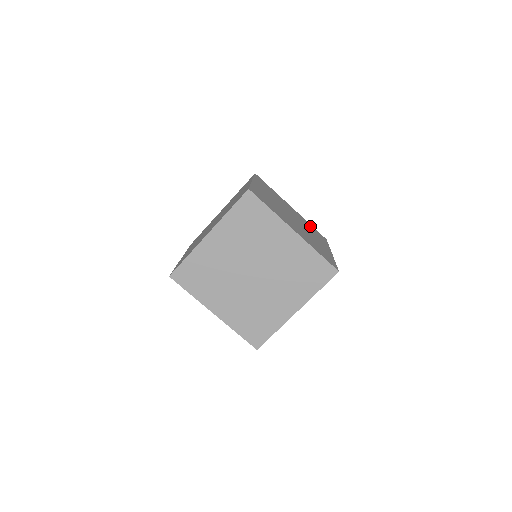
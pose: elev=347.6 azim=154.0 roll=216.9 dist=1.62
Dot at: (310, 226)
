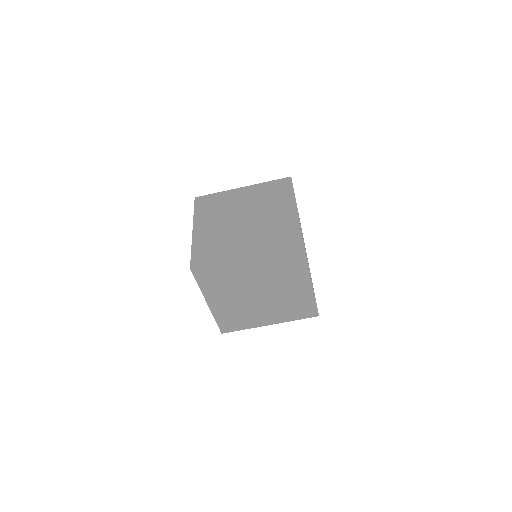
Dot at: (267, 189)
